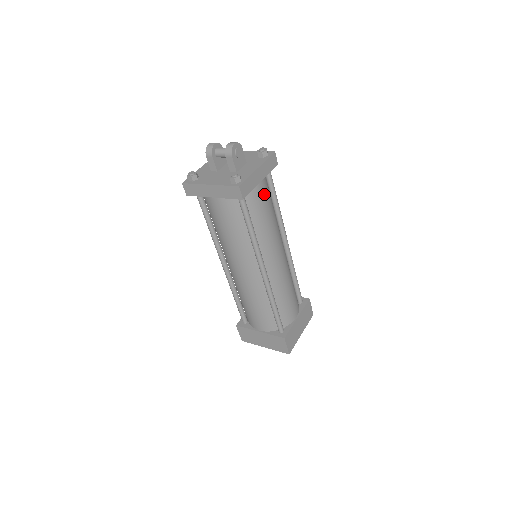
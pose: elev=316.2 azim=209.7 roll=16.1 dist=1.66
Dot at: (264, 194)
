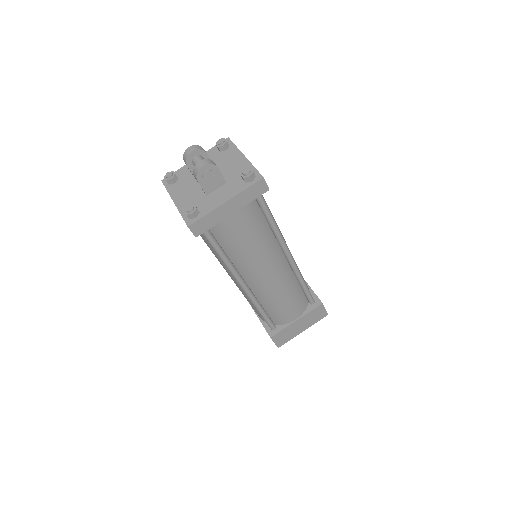
Dot at: (240, 223)
